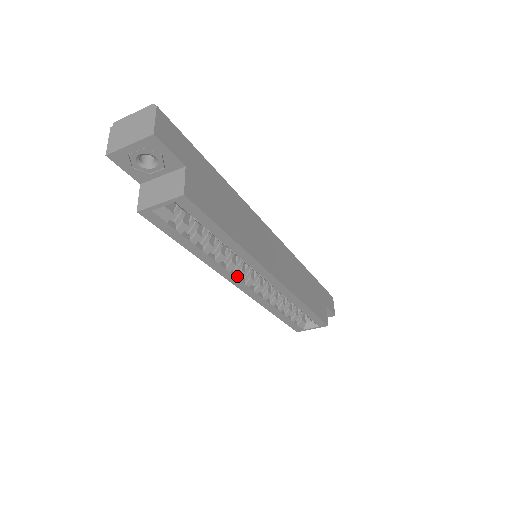
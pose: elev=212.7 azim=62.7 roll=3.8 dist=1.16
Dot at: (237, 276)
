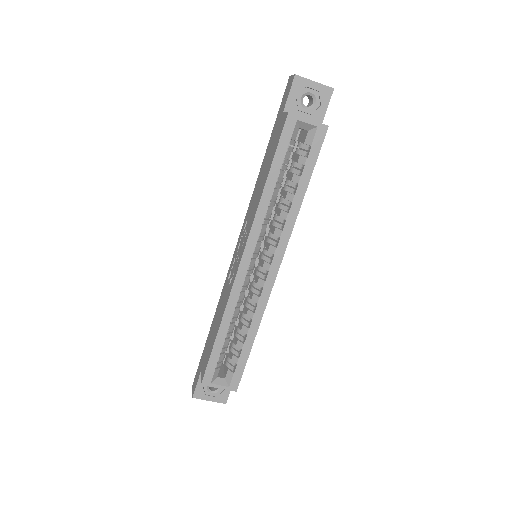
Dot at: (257, 243)
